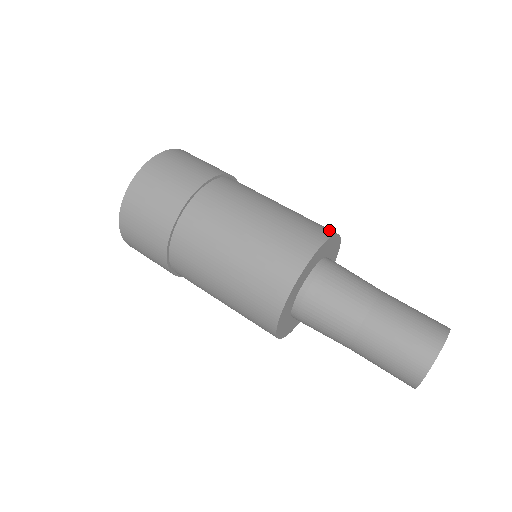
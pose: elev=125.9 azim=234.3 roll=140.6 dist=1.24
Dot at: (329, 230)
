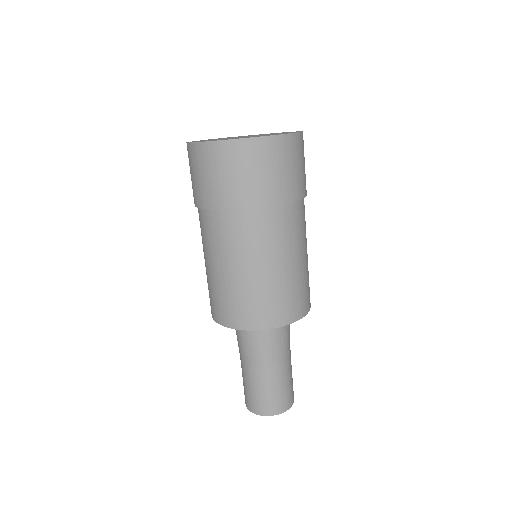
Dot at: occluded
